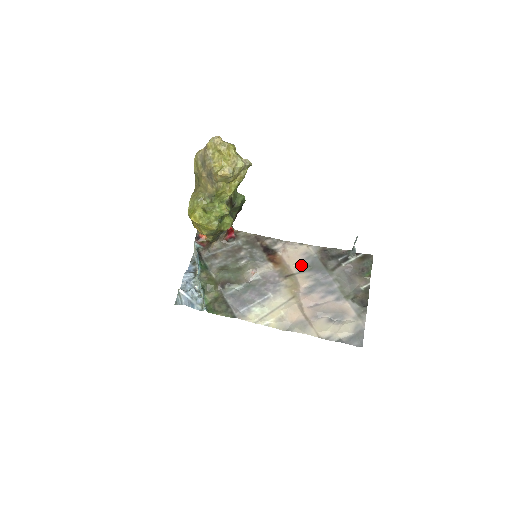
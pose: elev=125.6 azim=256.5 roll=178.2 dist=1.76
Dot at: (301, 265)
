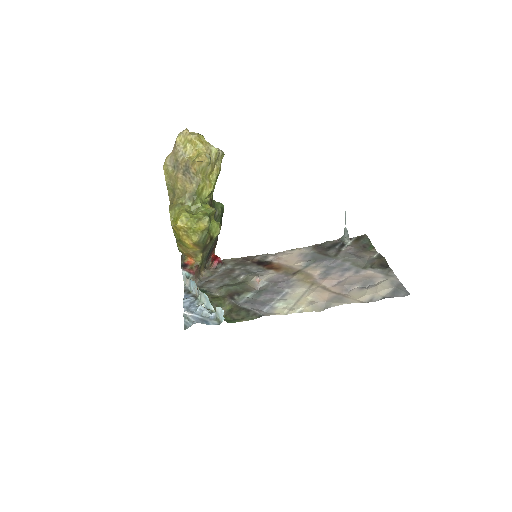
Dot at: (303, 262)
